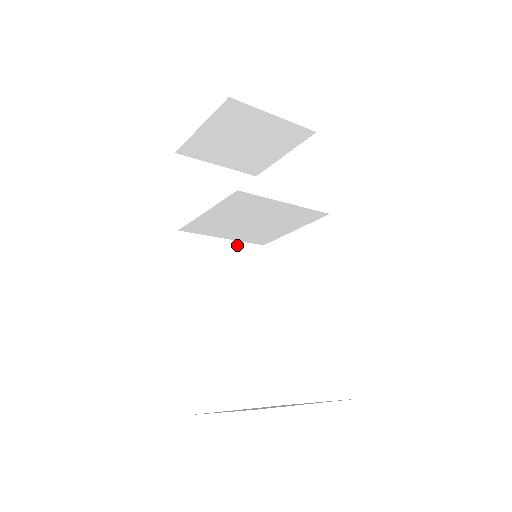
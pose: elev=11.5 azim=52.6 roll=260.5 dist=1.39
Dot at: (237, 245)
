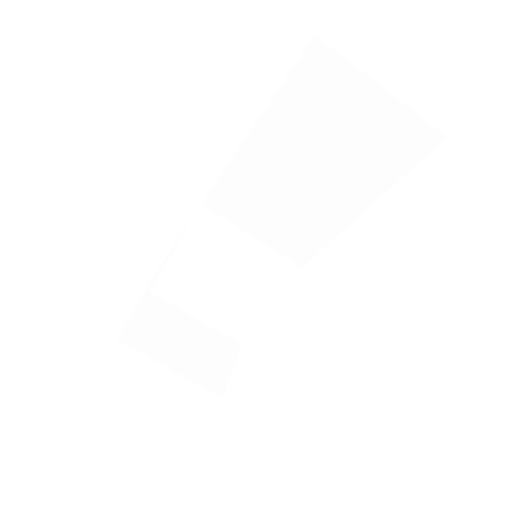
Dot at: occluded
